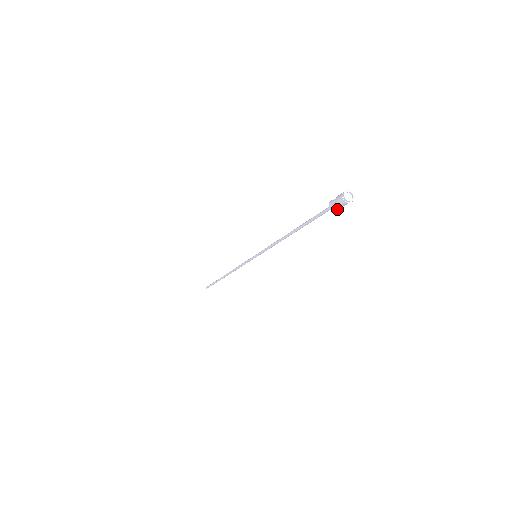
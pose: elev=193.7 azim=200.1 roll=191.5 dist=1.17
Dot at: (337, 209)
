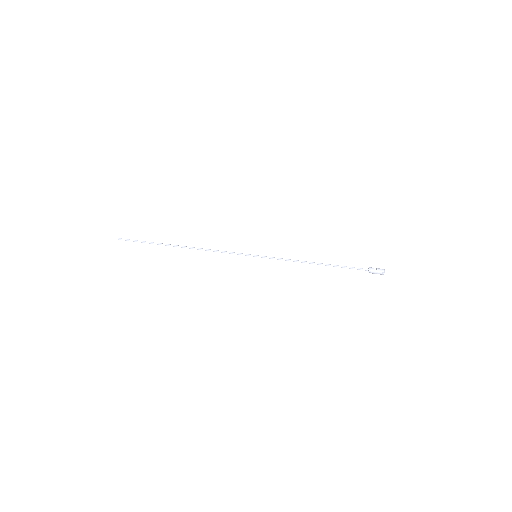
Dot at: occluded
